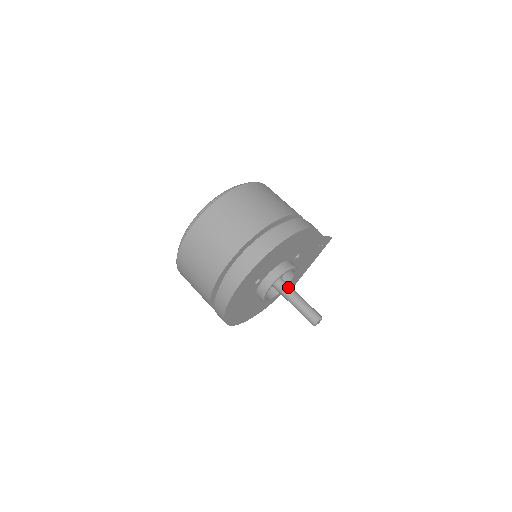
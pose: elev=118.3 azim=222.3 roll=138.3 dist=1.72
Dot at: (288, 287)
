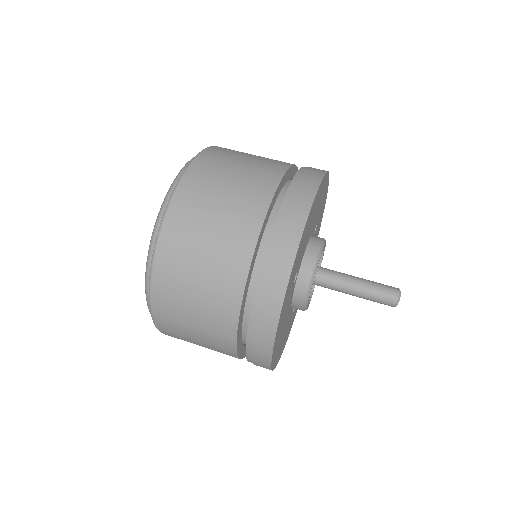
Dot at: (331, 271)
